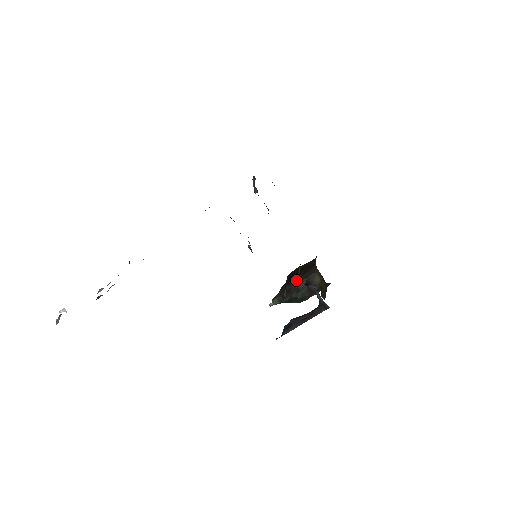
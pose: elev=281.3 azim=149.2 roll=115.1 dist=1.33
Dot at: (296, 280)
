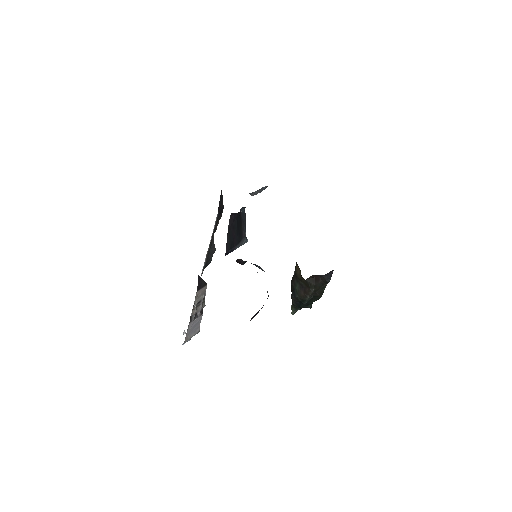
Dot at: occluded
